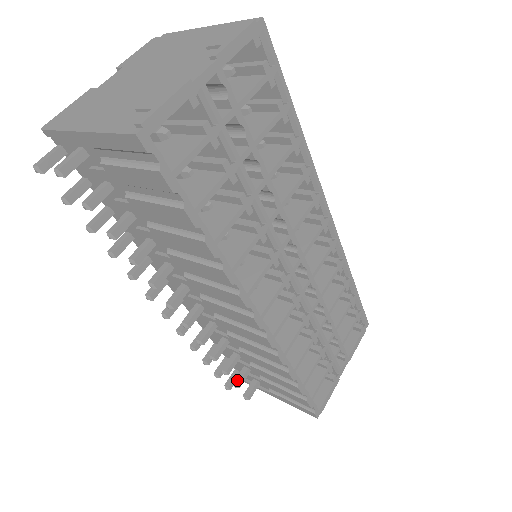
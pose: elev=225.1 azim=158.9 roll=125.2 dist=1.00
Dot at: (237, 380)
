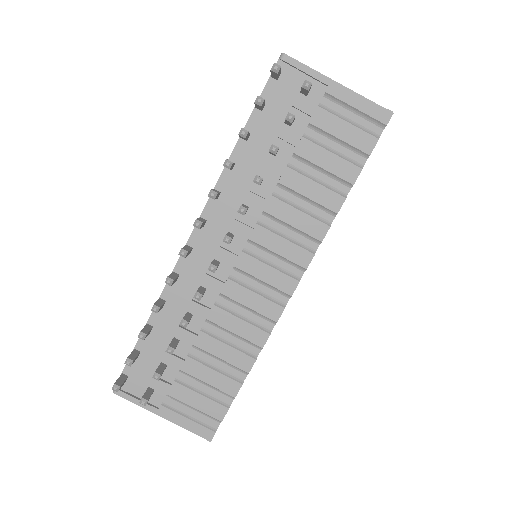
Dot at: (160, 371)
